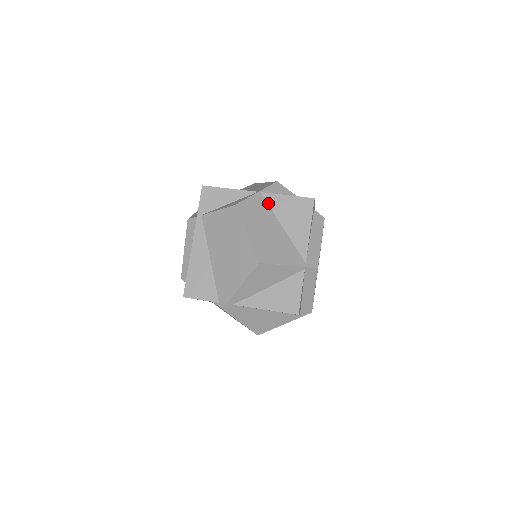
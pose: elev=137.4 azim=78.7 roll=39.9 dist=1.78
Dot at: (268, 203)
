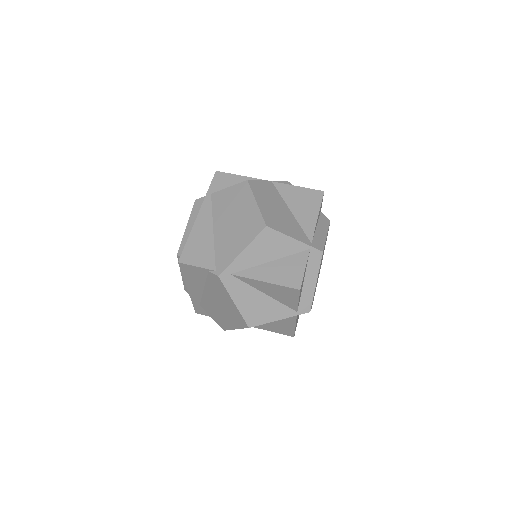
Dot at: (278, 190)
